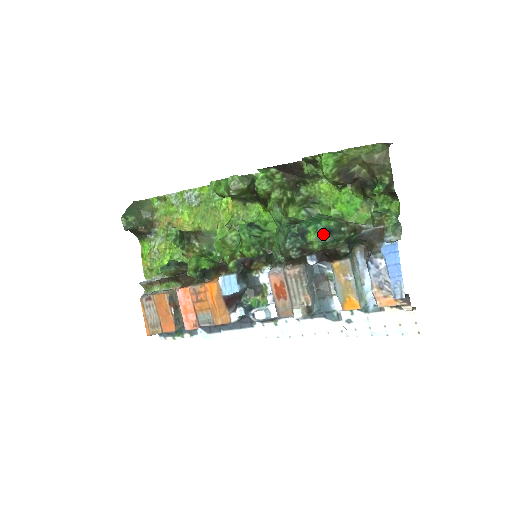
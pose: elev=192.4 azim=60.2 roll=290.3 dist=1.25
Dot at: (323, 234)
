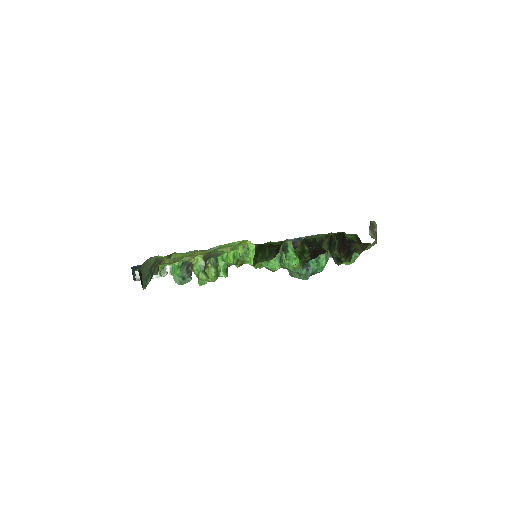
Dot at: occluded
